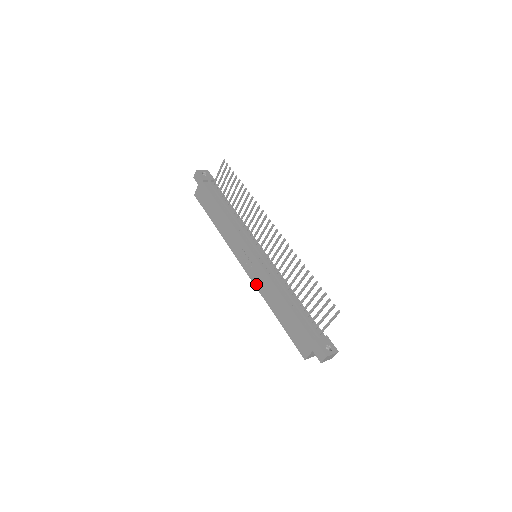
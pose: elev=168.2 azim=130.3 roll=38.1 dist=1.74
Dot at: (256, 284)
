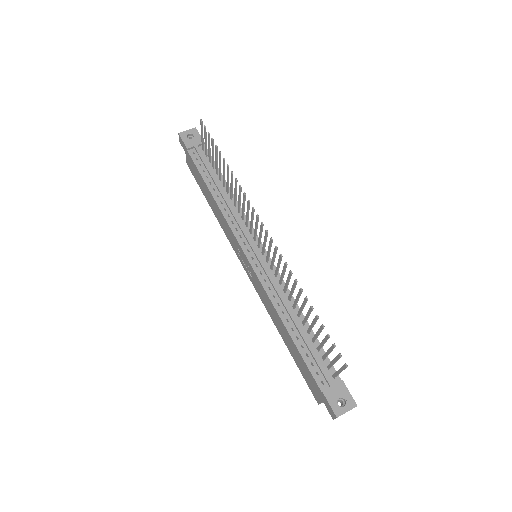
Dot at: (259, 295)
